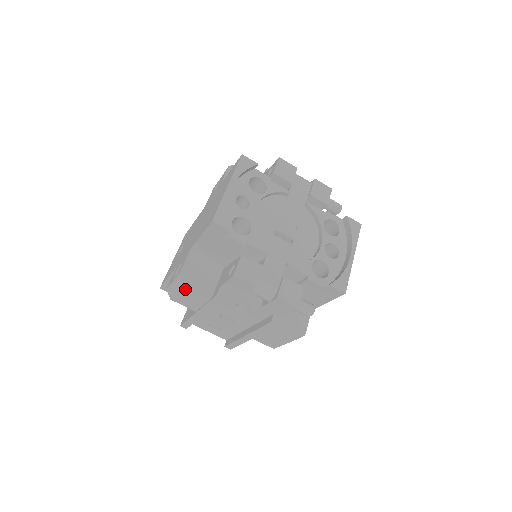
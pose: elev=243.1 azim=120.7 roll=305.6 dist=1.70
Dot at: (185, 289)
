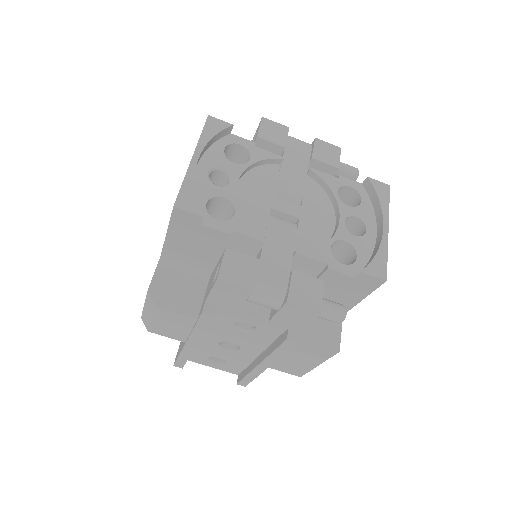
Dot at: (159, 312)
